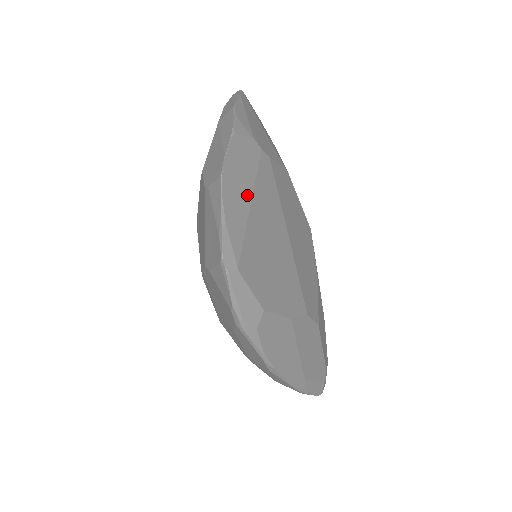
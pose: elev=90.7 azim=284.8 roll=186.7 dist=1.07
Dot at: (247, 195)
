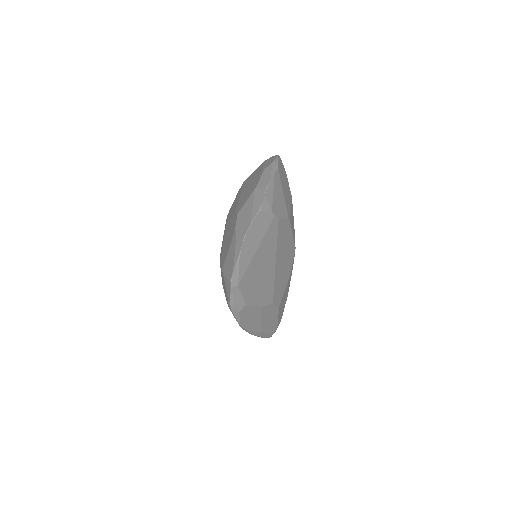
Dot at: (256, 245)
